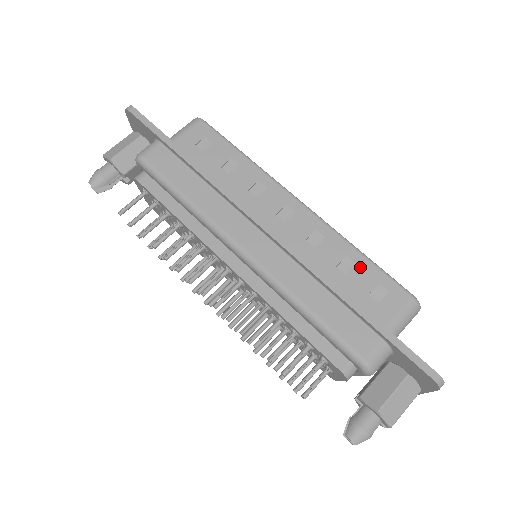
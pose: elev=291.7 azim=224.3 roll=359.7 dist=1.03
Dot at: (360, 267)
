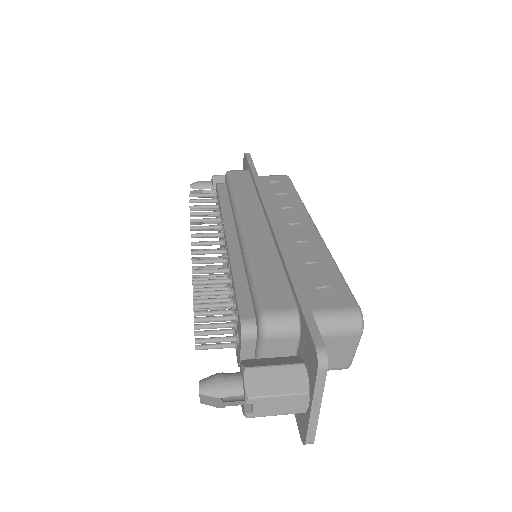
Dot at: (326, 271)
